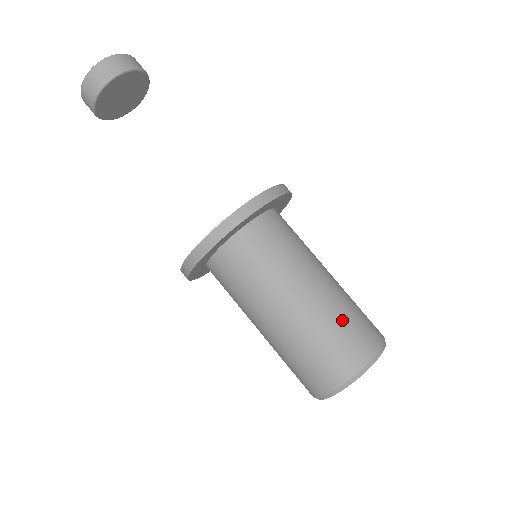
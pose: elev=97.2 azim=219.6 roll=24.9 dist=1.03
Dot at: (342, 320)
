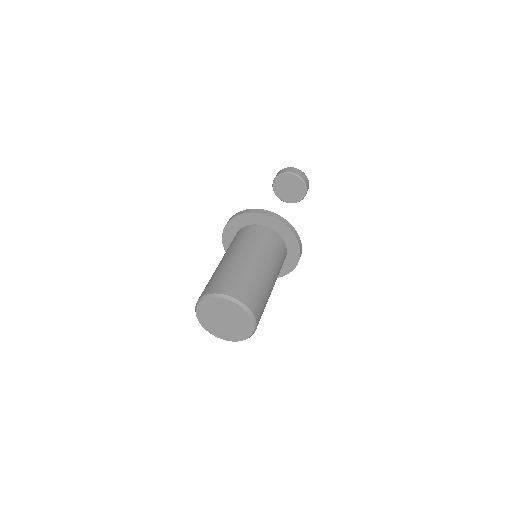
Dot at: (259, 288)
